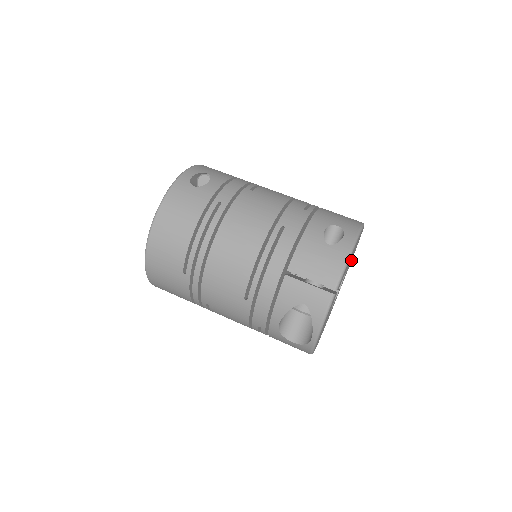
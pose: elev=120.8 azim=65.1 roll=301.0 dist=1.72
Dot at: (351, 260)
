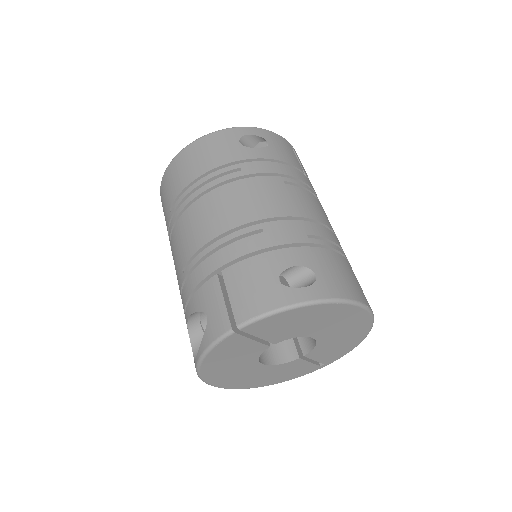
Dot at: (349, 345)
